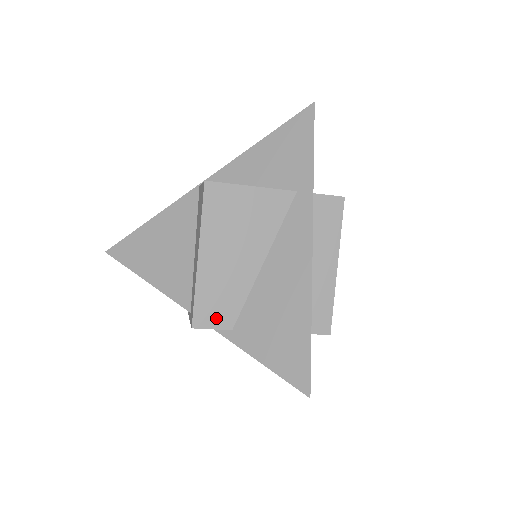
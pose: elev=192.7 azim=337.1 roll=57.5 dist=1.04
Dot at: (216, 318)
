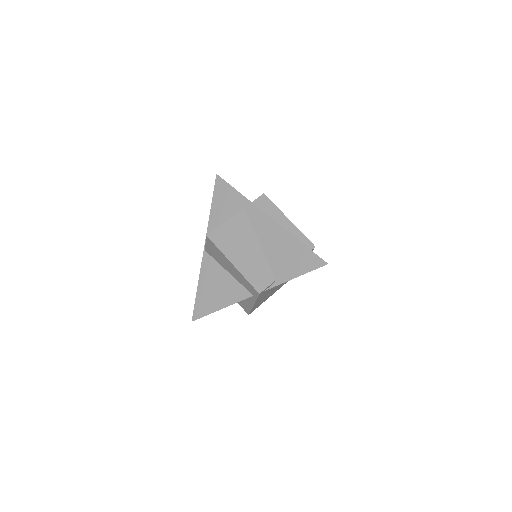
Dot at: (265, 281)
